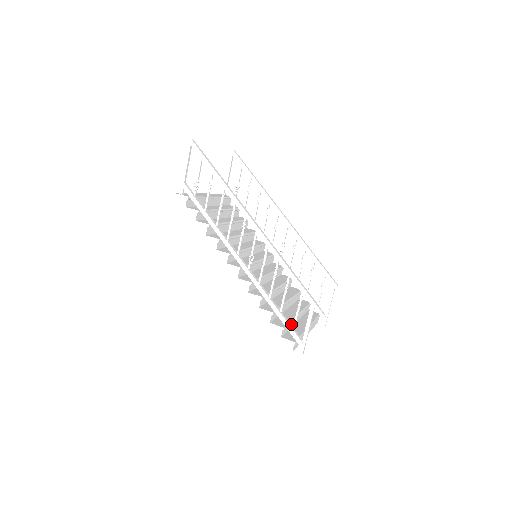
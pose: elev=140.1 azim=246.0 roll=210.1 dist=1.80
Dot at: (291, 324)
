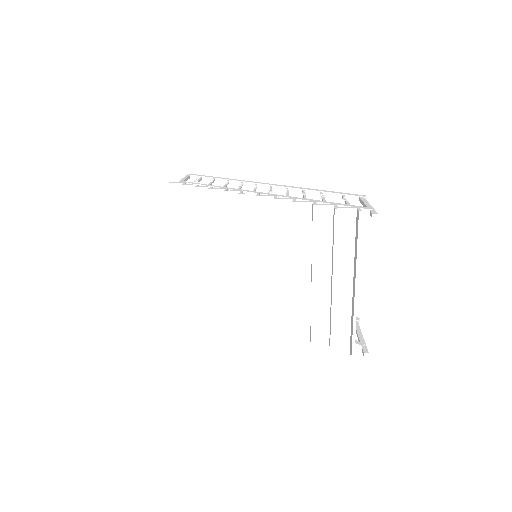
Dot at: occluded
